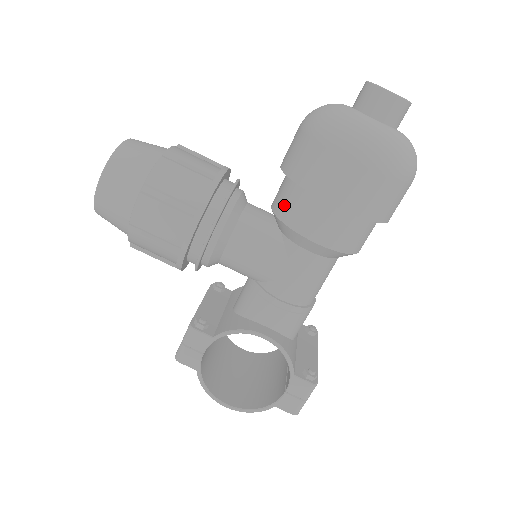
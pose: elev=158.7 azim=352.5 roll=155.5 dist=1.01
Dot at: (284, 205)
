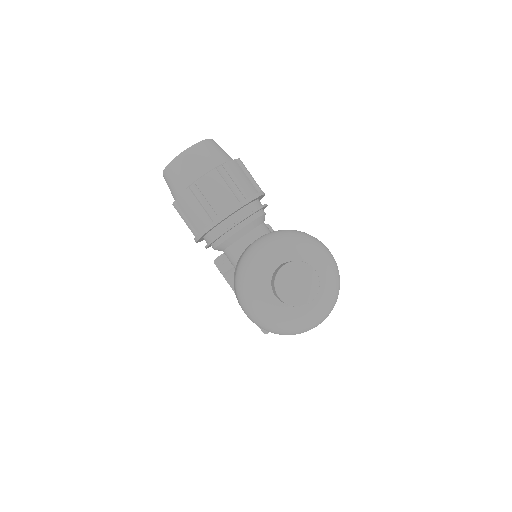
Dot at: occluded
